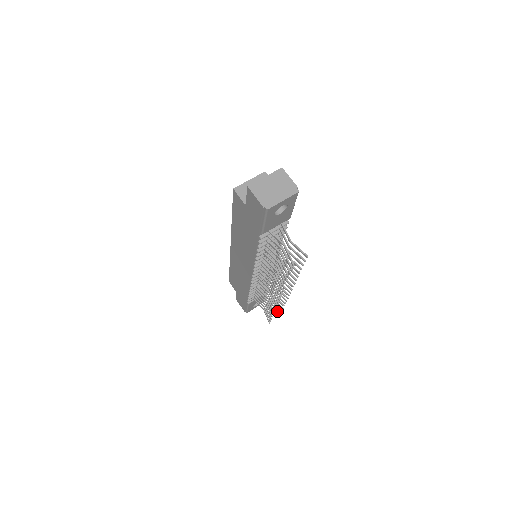
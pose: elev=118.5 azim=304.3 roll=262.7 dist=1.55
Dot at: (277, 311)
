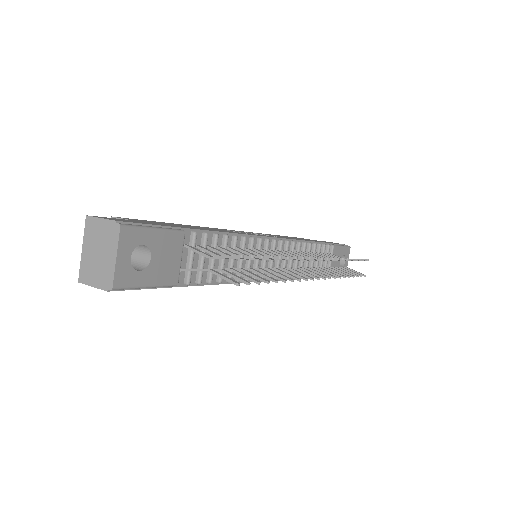
Dot at: occluded
